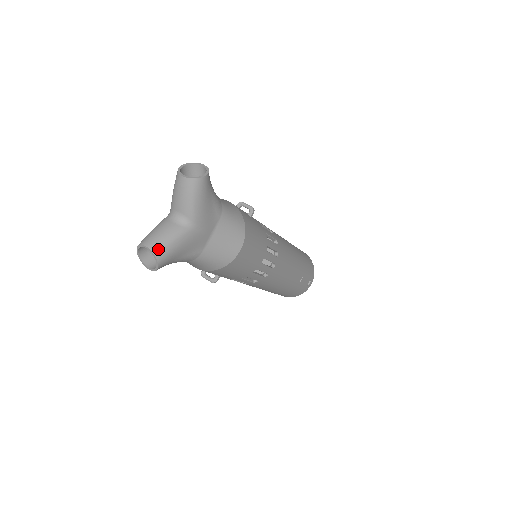
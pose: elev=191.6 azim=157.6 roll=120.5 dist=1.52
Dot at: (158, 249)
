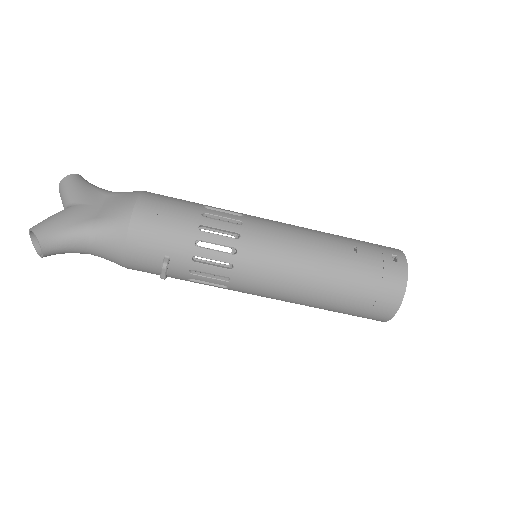
Dot at: (35, 226)
